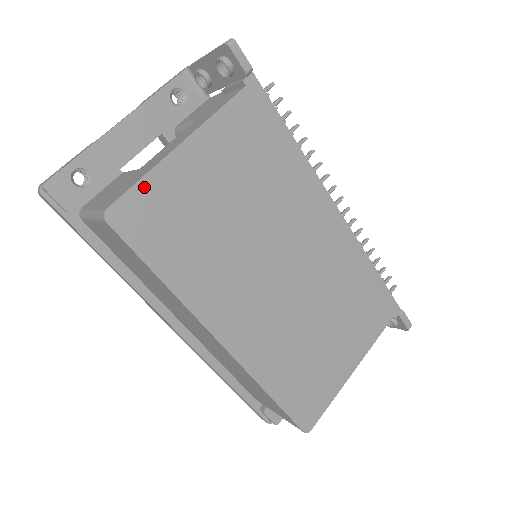
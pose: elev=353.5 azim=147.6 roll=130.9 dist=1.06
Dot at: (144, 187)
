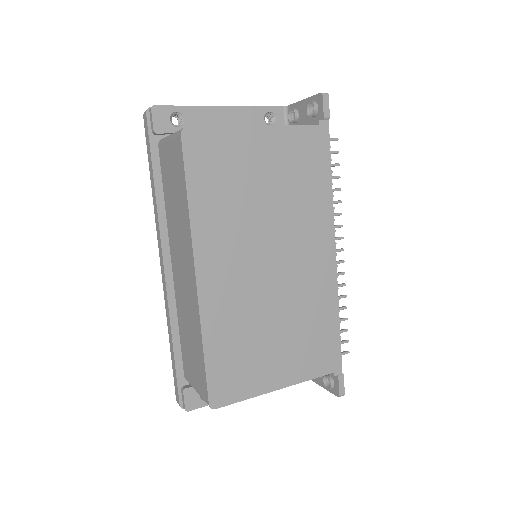
Dot at: (218, 133)
